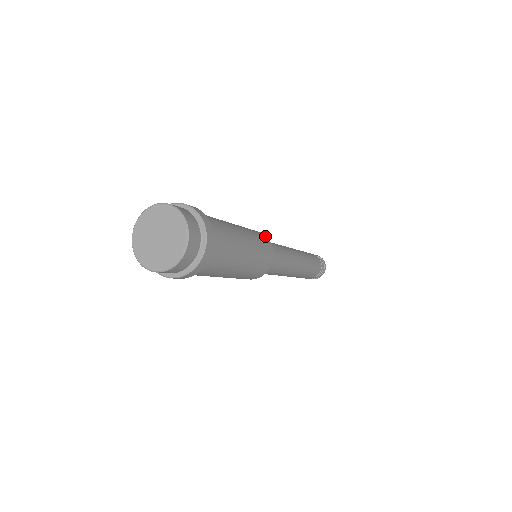
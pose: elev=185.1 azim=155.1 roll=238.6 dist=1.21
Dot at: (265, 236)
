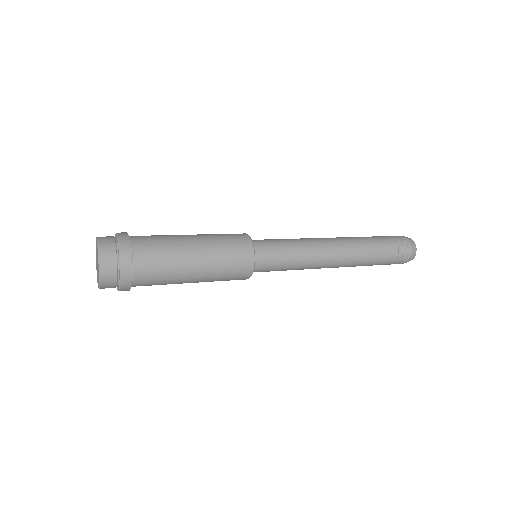
Dot at: (251, 260)
